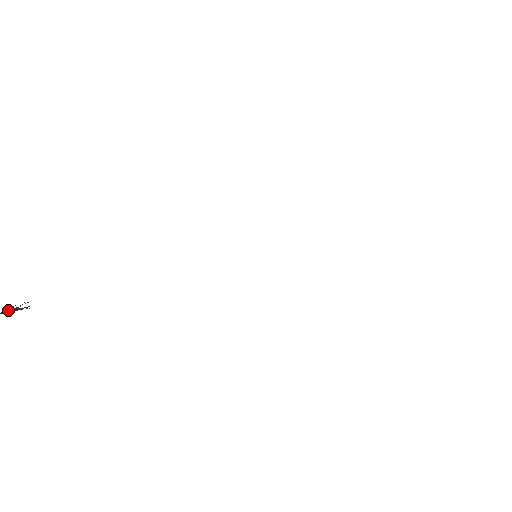
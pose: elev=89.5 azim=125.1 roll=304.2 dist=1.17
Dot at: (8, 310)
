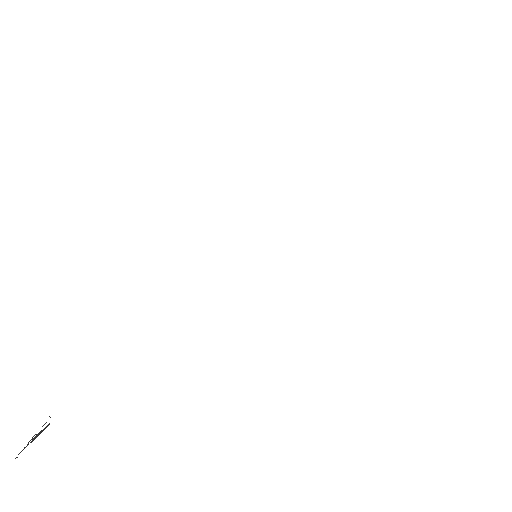
Dot at: (27, 445)
